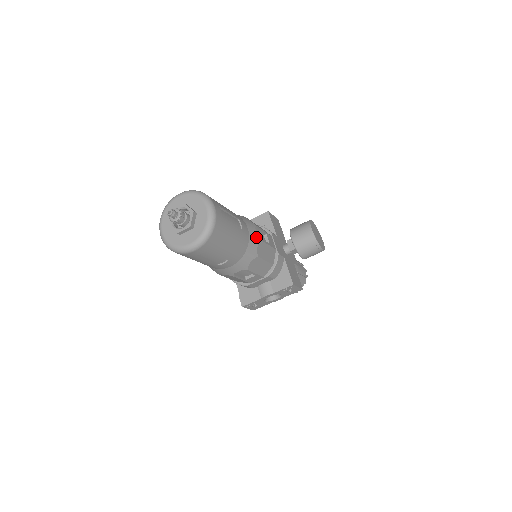
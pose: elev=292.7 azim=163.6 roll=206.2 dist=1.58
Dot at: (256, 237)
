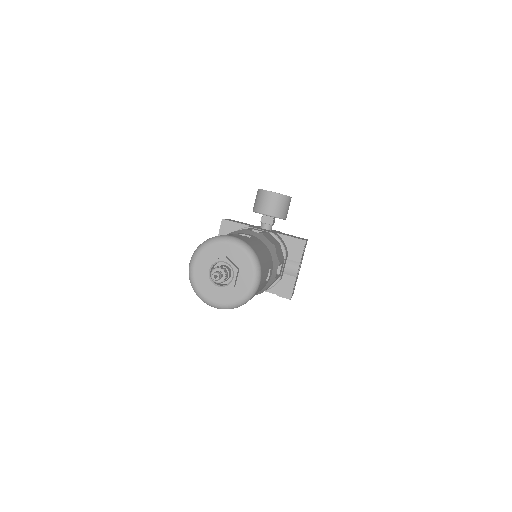
Dot at: (259, 234)
